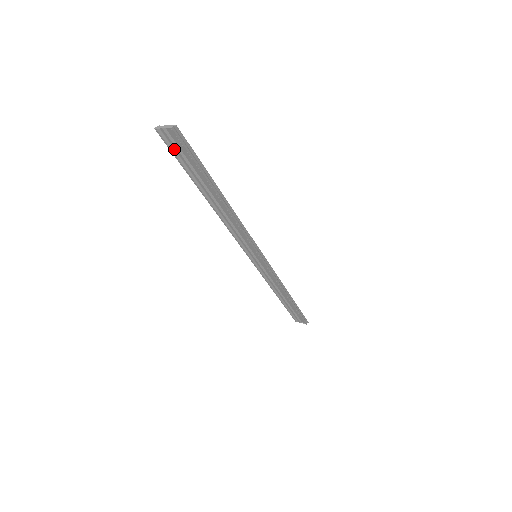
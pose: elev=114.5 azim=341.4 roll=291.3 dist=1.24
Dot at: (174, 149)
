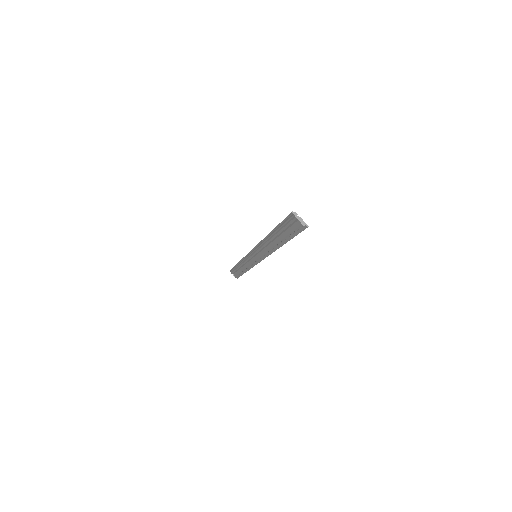
Dot at: (288, 220)
